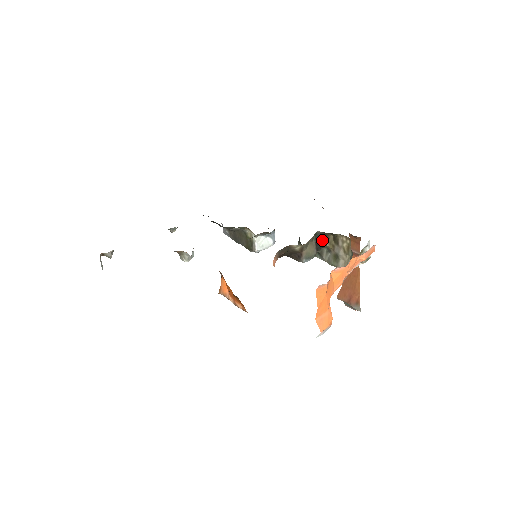
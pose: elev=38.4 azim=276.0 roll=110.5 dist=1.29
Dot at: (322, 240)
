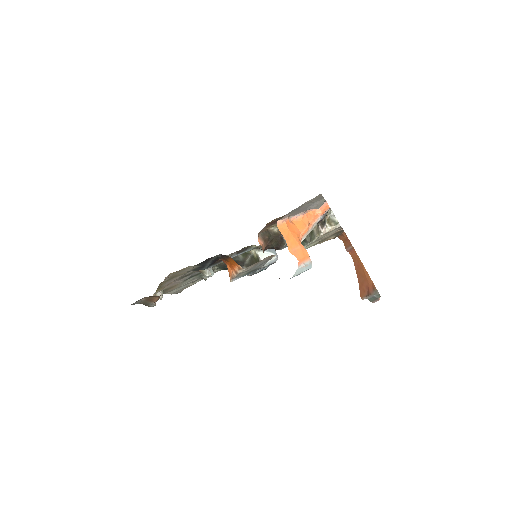
Dot at: occluded
